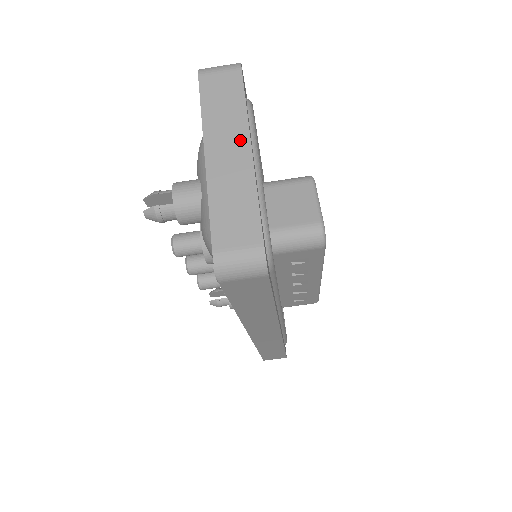
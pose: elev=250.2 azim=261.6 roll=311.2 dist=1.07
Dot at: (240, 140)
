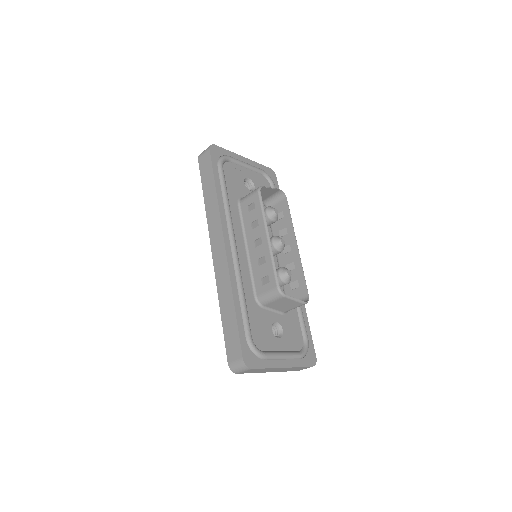
Dot at: (278, 369)
